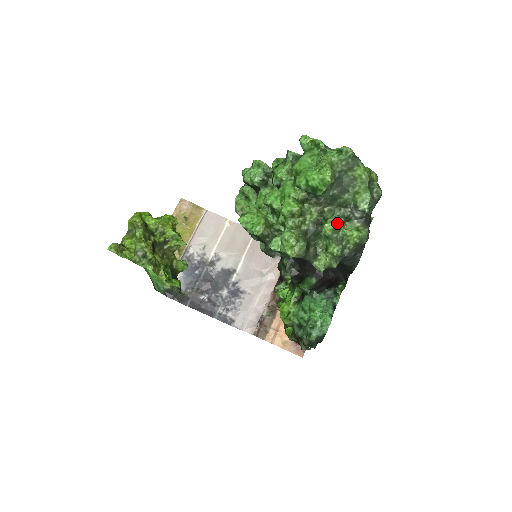
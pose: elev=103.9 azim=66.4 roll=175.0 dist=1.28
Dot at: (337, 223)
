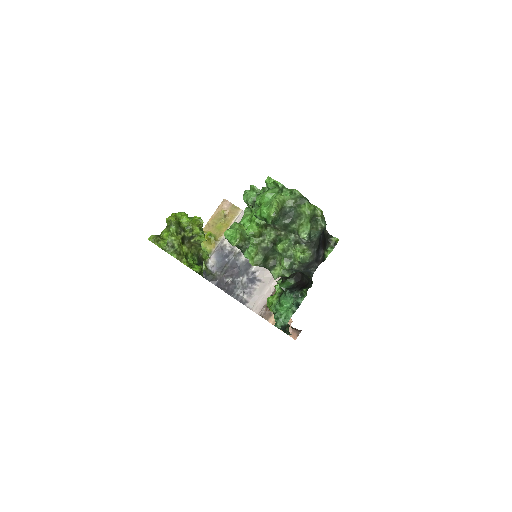
Dot at: (286, 245)
